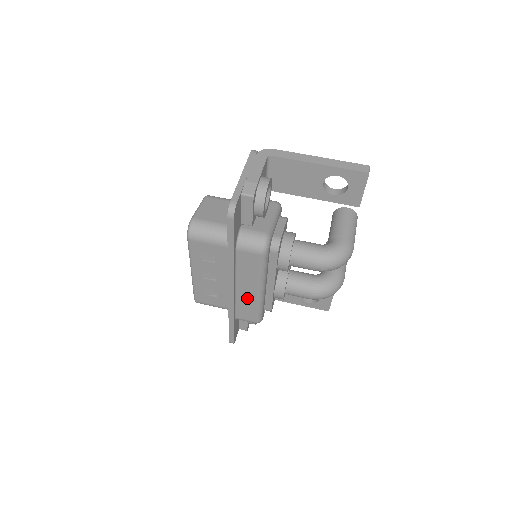
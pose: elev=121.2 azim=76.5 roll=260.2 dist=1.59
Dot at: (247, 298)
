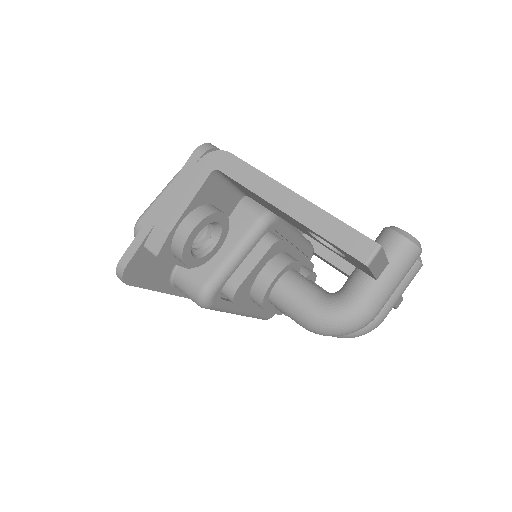
Dot at: occluded
